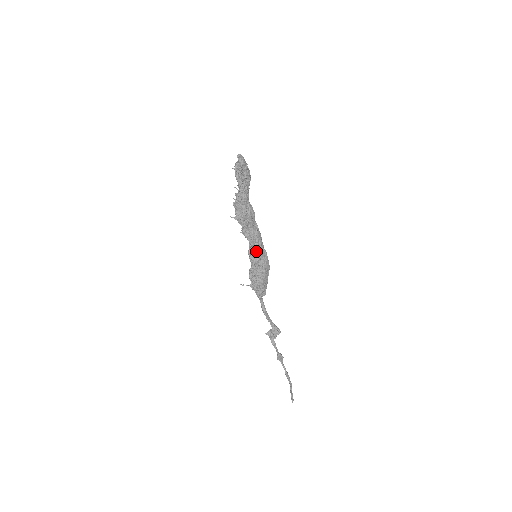
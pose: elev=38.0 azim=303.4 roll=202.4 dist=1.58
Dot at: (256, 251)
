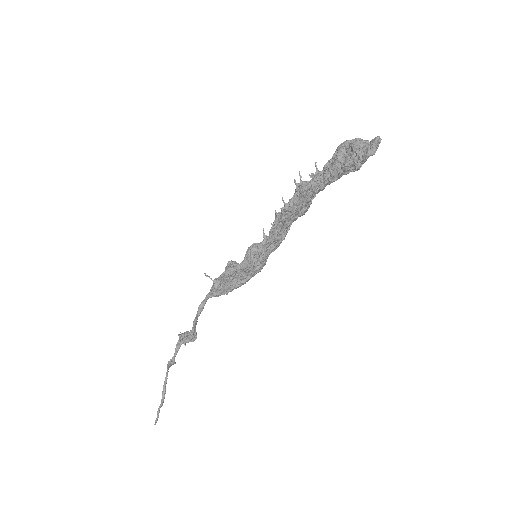
Dot at: (264, 253)
